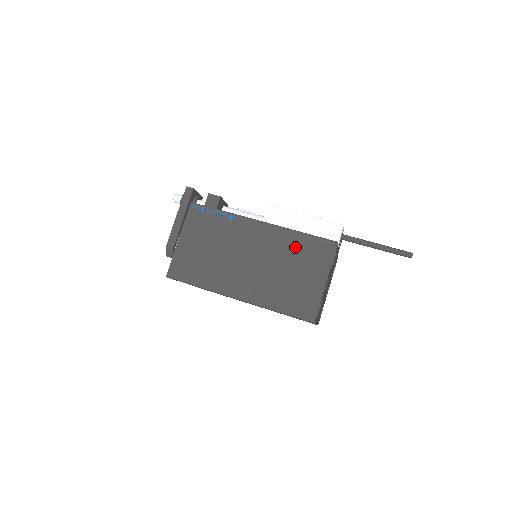
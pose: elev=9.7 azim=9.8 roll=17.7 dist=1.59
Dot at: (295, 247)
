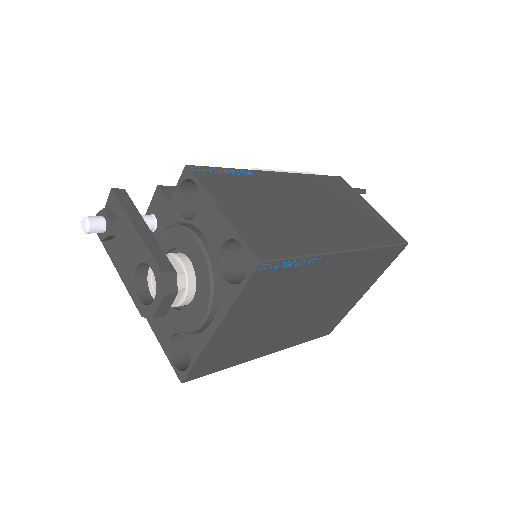
Dot at: (324, 187)
